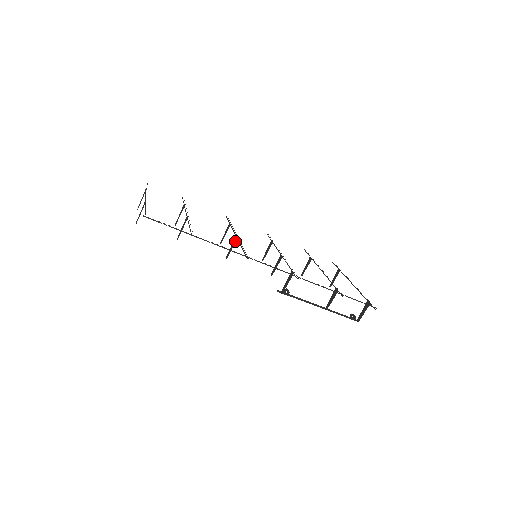
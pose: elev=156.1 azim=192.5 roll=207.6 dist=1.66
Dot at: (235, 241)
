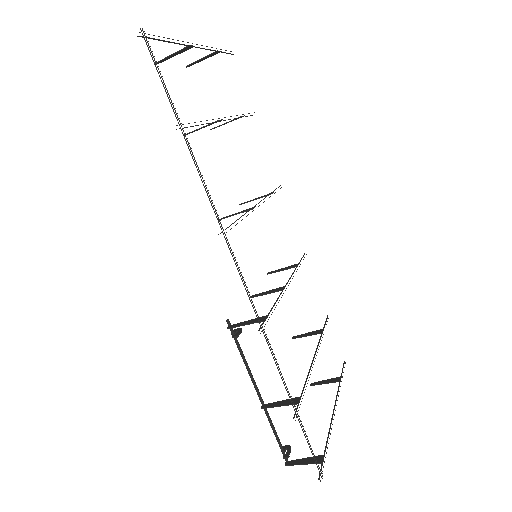
Dot at: (247, 210)
